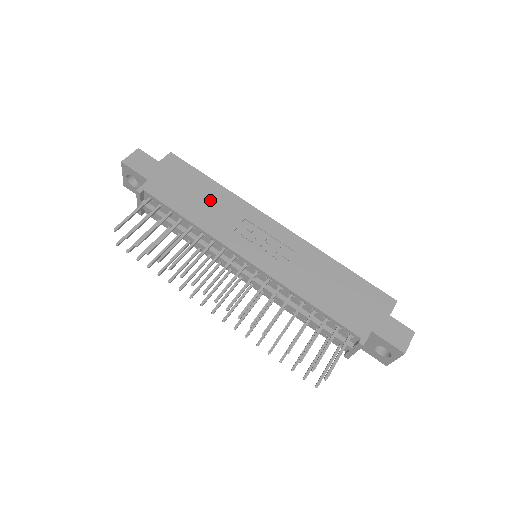
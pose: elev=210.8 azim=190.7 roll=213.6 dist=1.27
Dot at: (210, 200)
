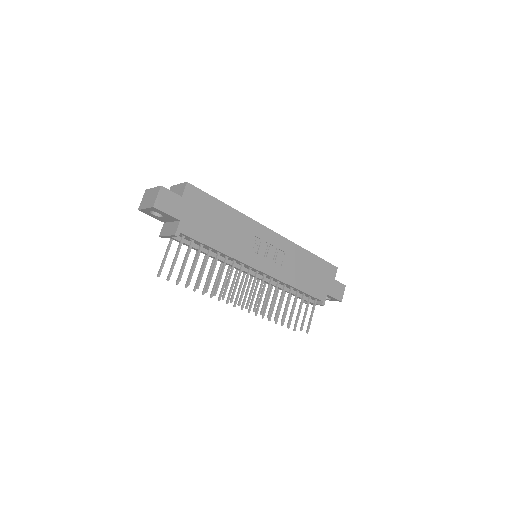
Dot at: (228, 226)
